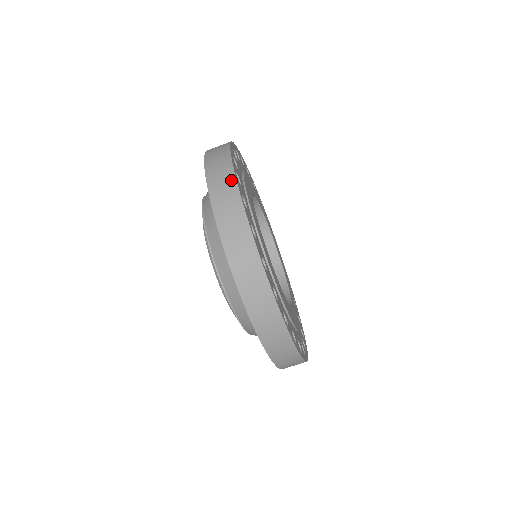
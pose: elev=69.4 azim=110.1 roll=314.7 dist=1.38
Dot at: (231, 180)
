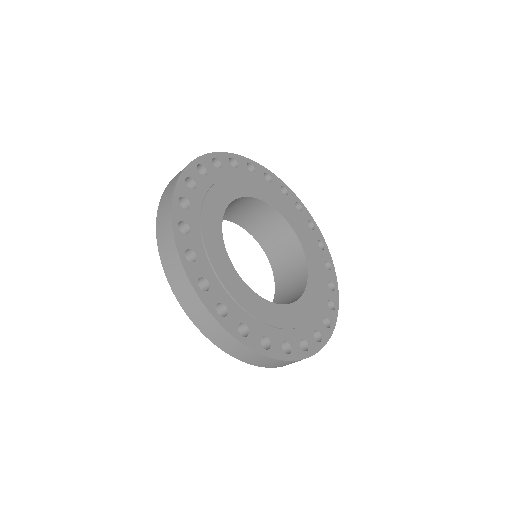
Dot at: (182, 274)
